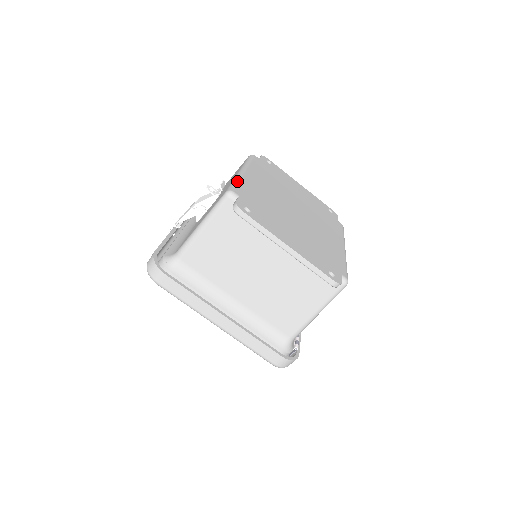
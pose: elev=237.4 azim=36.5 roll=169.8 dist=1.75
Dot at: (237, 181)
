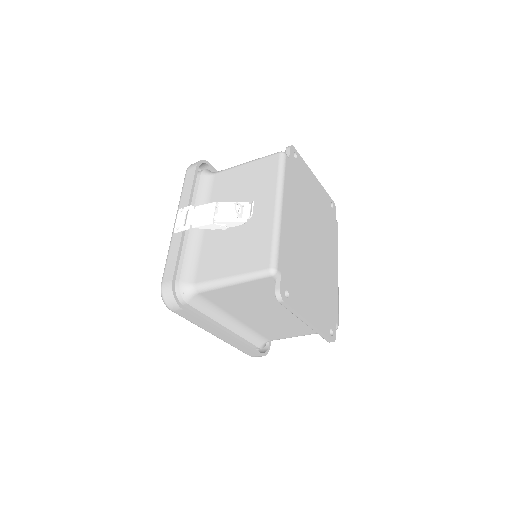
Dot at: (278, 241)
